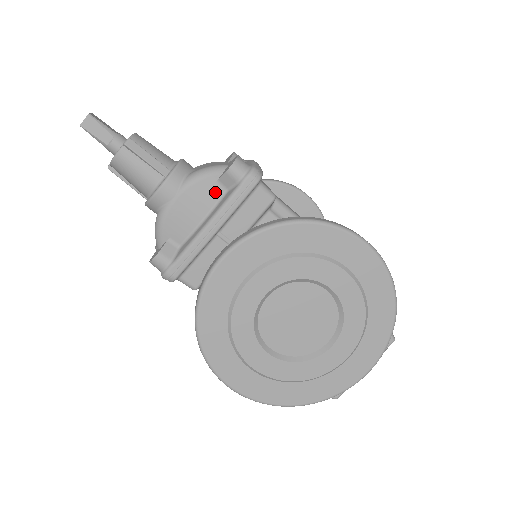
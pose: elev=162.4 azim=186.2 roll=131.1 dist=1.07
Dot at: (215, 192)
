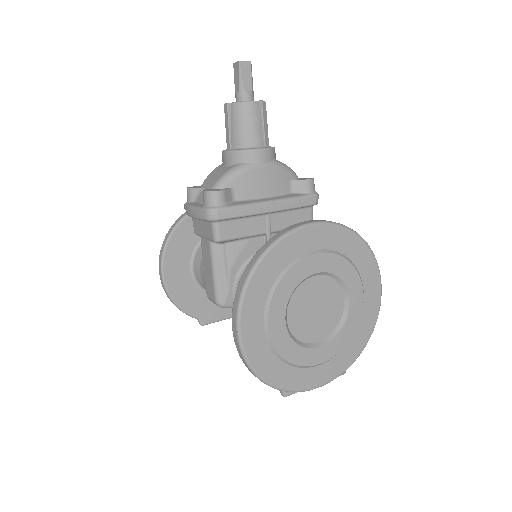
Dot at: (285, 186)
